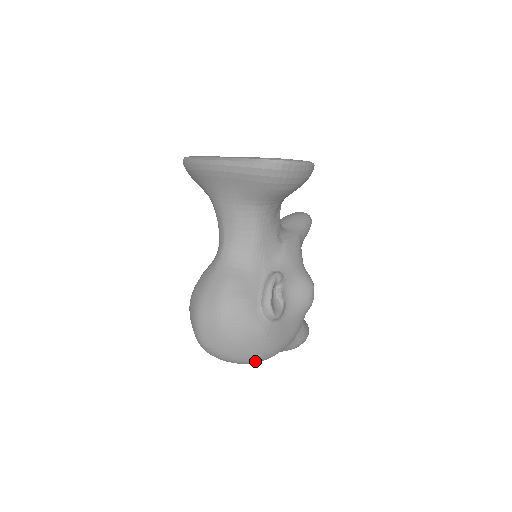
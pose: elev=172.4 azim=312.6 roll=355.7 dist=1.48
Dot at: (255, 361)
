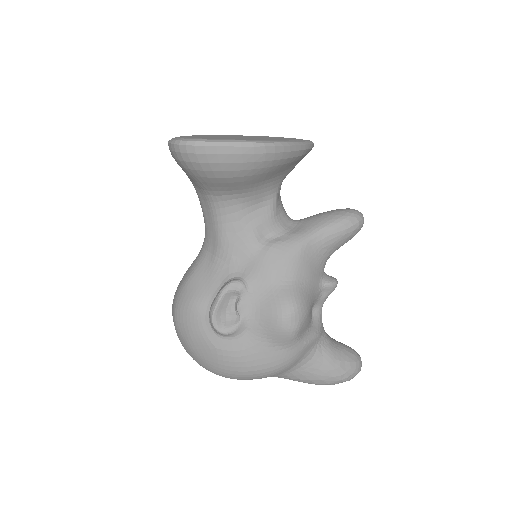
Dot at: (220, 375)
